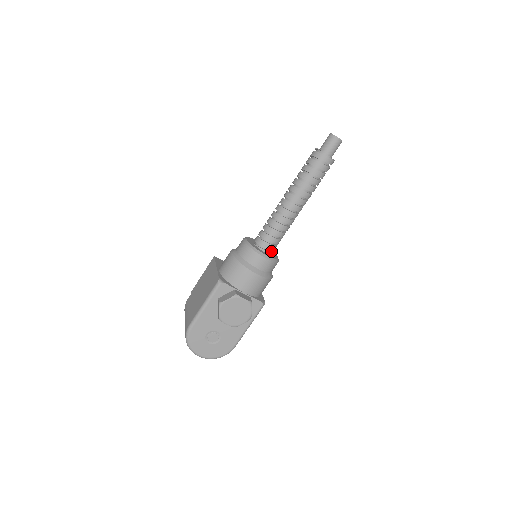
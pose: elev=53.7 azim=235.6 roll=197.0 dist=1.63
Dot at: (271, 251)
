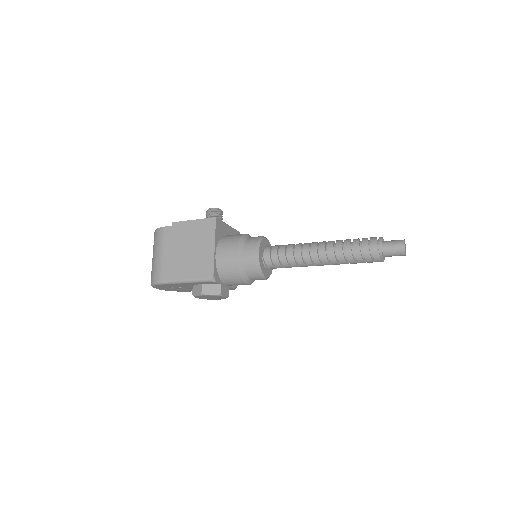
Dot at: occluded
